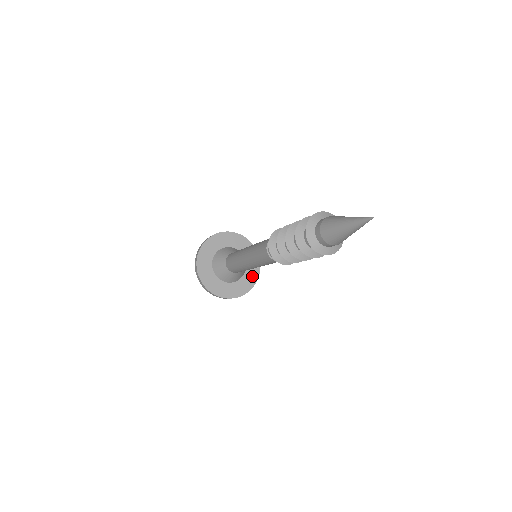
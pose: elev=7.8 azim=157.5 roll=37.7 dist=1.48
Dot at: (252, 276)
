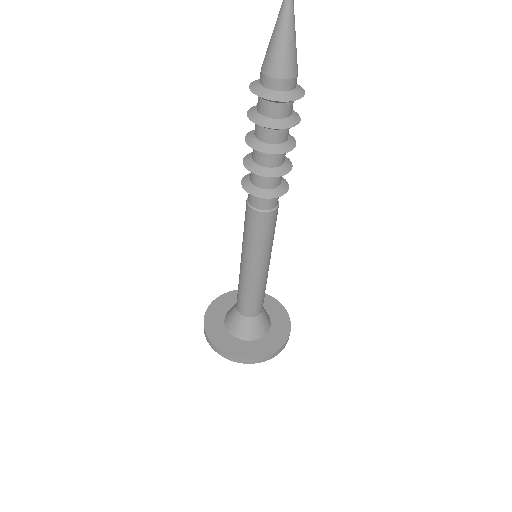
Dot at: (281, 320)
